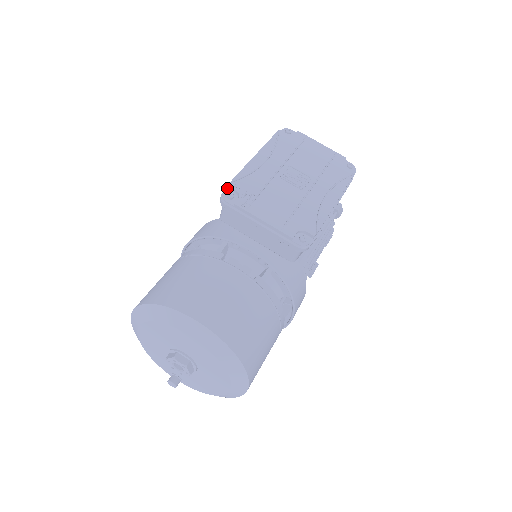
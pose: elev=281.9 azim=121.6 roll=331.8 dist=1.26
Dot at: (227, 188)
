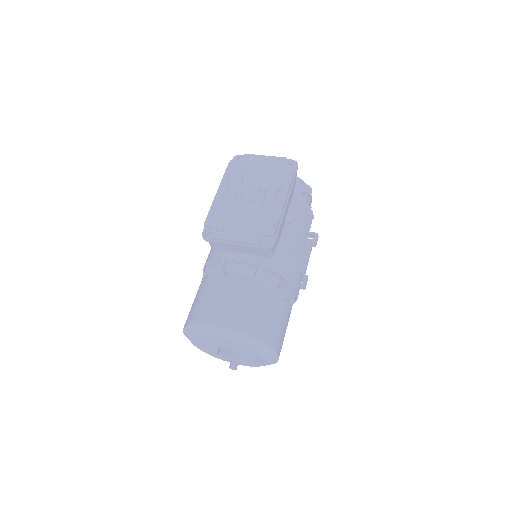
Dot at: (204, 227)
